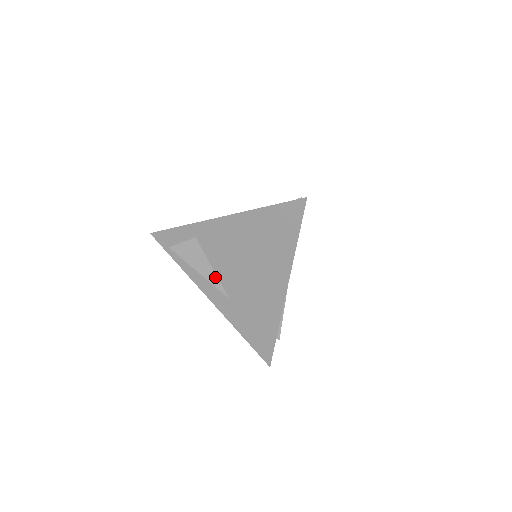
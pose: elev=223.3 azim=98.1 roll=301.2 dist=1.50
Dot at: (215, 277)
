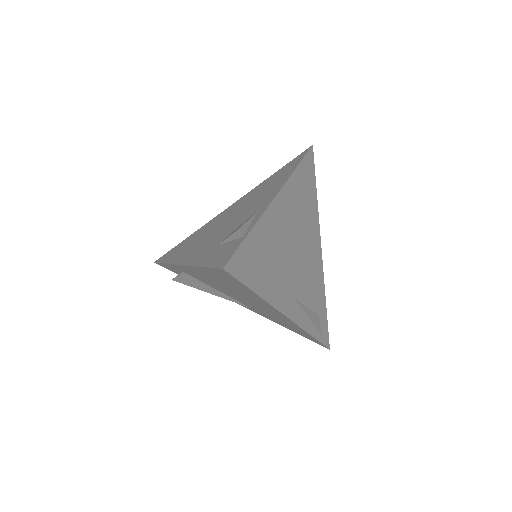
Dot at: (226, 296)
